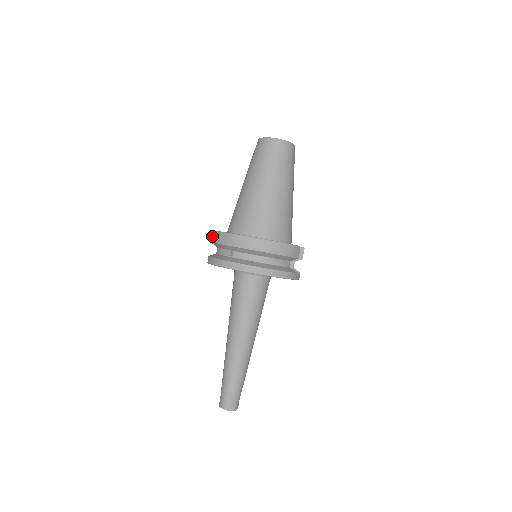
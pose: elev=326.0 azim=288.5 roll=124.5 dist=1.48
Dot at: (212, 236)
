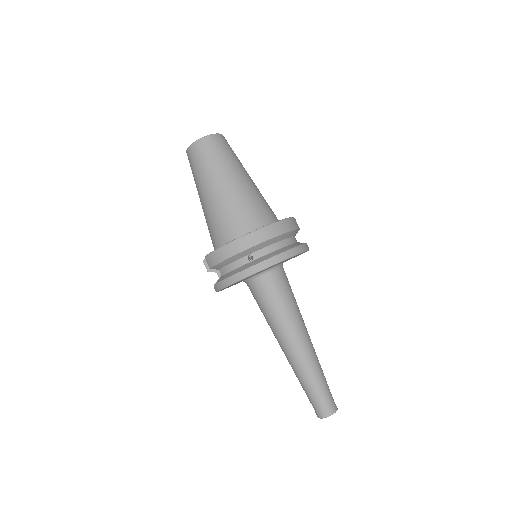
Dot at: (212, 259)
